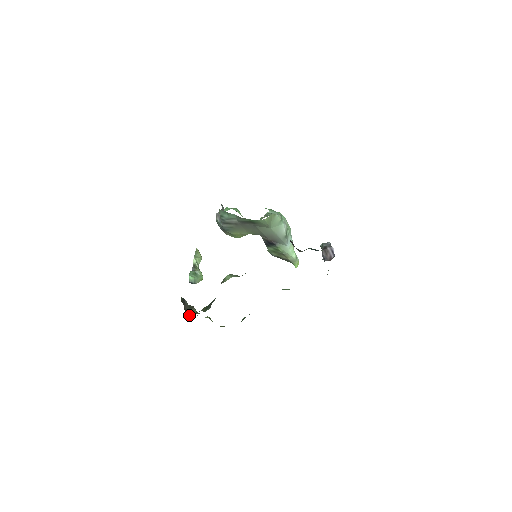
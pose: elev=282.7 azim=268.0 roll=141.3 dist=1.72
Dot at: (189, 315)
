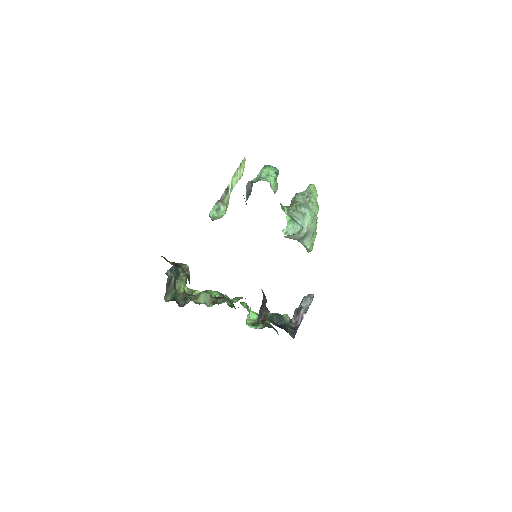
Dot at: (168, 298)
